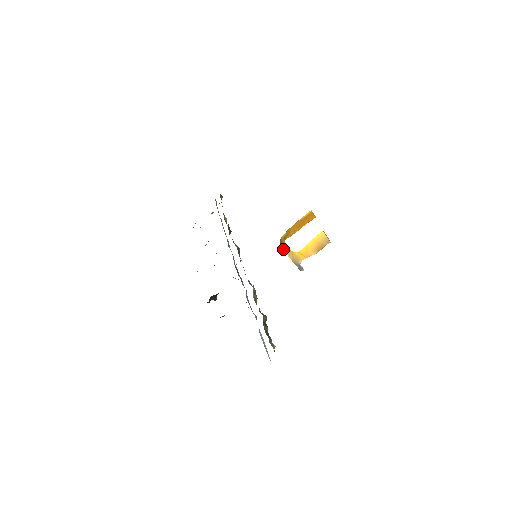
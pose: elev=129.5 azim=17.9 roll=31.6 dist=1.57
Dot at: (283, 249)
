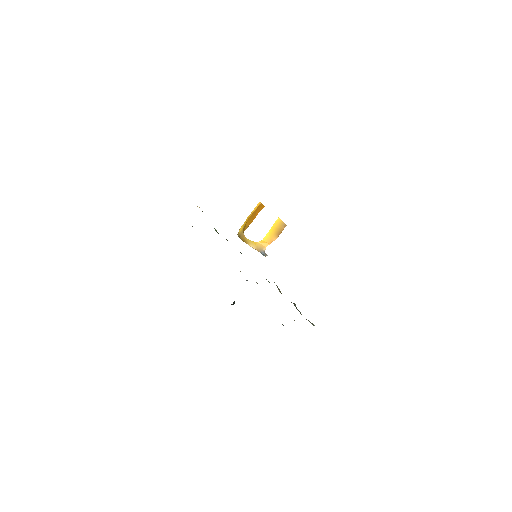
Dot at: occluded
